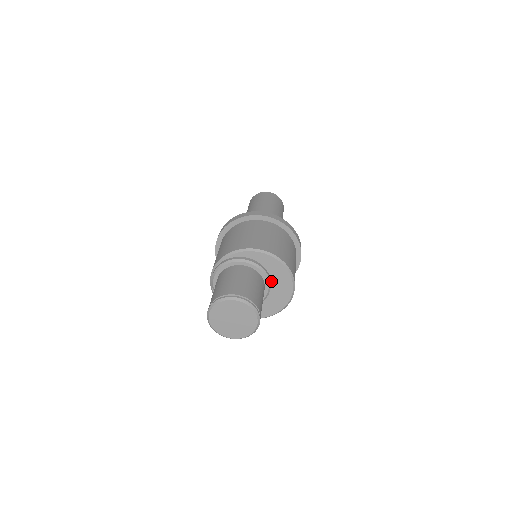
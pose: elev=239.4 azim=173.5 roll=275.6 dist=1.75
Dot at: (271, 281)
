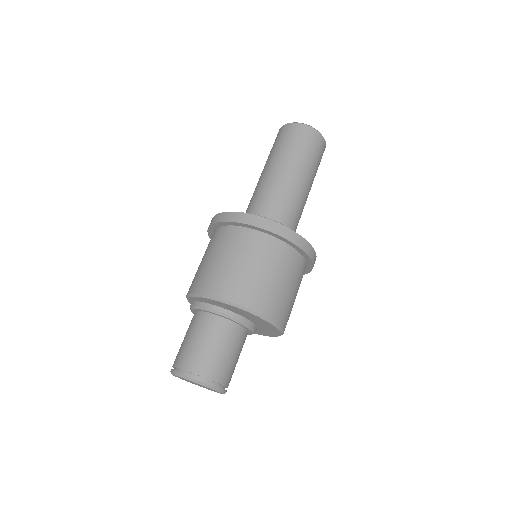
Dot at: (236, 313)
